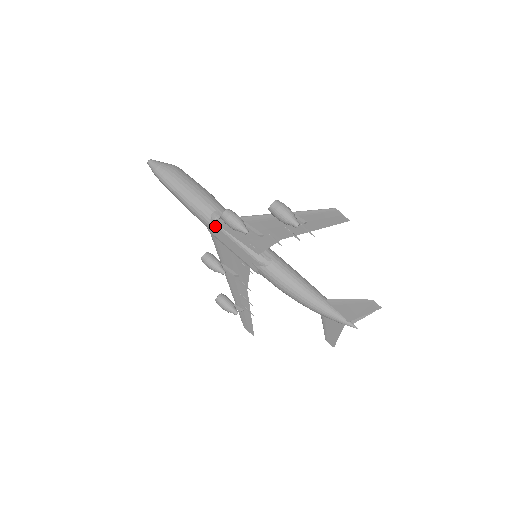
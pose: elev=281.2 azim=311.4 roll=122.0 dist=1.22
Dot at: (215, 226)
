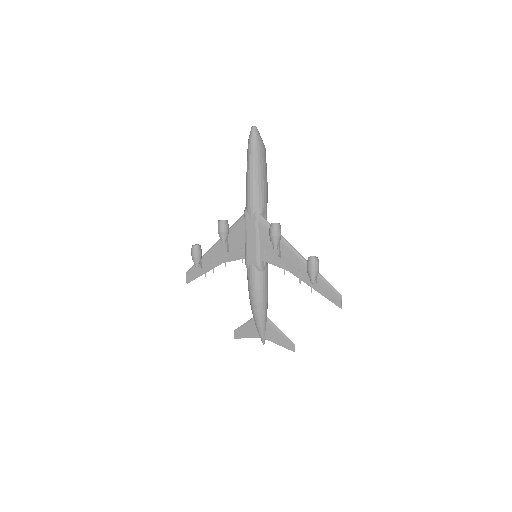
Dot at: (255, 217)
